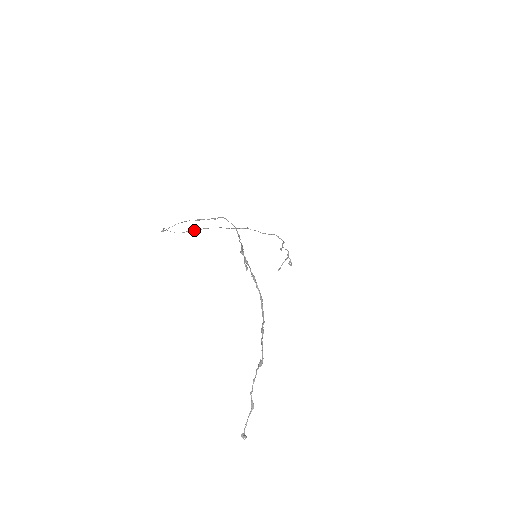
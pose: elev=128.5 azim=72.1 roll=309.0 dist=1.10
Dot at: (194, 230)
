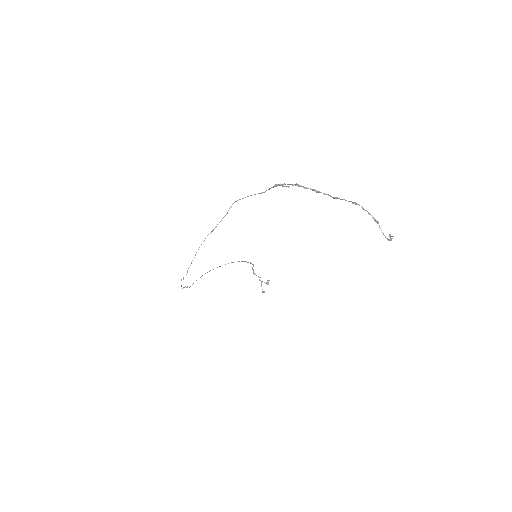
Dot at: occluded
